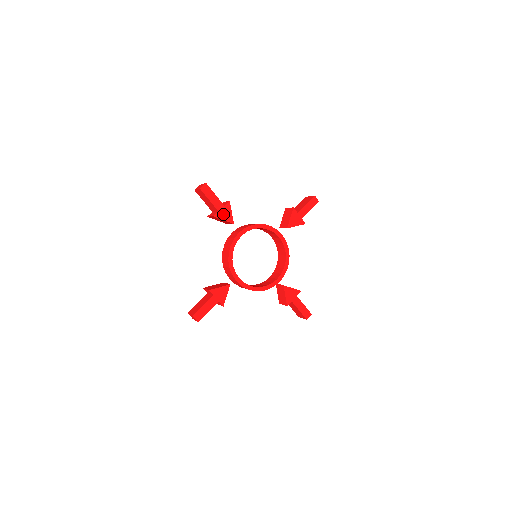
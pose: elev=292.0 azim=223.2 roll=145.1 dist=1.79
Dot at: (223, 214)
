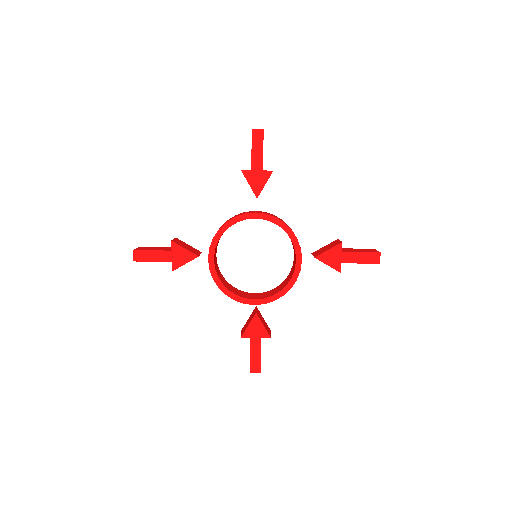
Dot at: (254, 178)
